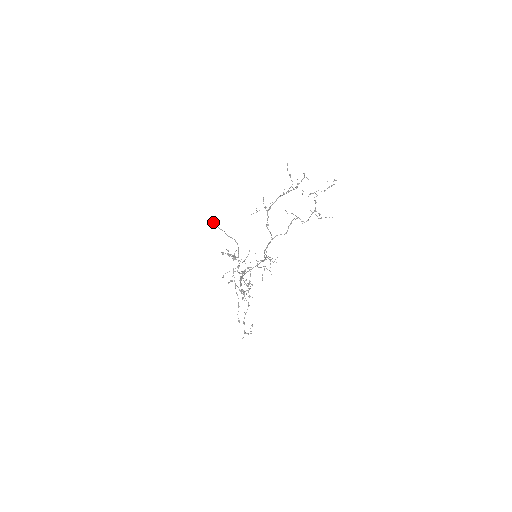
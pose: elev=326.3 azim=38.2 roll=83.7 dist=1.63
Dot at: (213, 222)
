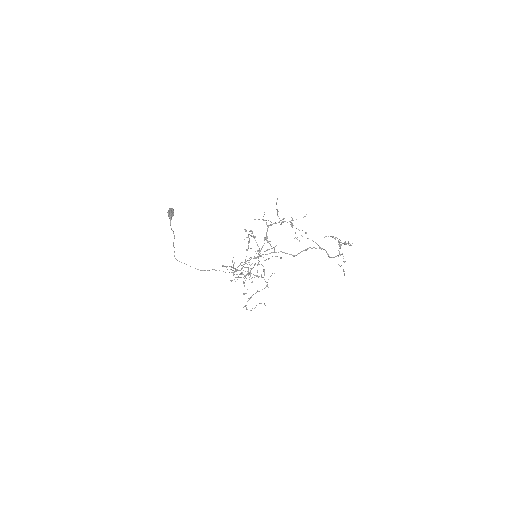
Dot at: (169, 212)
